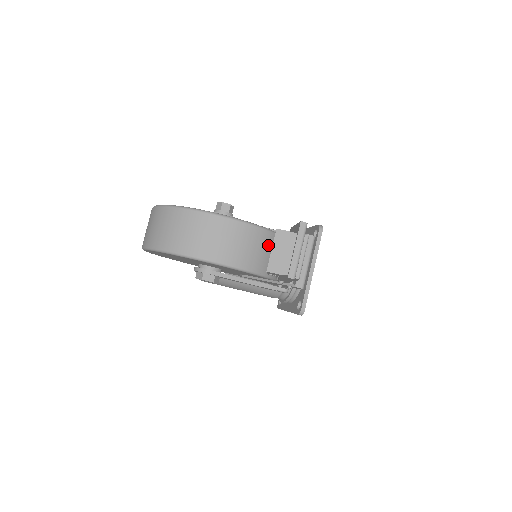
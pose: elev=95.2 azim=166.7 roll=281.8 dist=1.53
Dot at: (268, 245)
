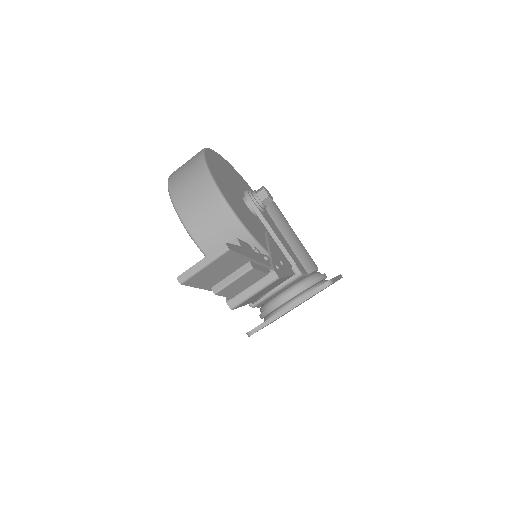
Dot at: occluded
